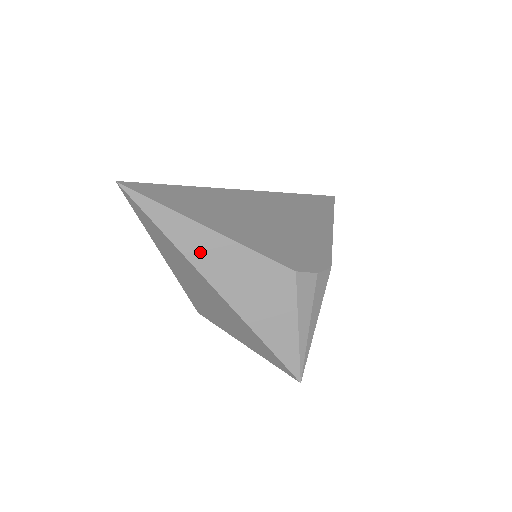
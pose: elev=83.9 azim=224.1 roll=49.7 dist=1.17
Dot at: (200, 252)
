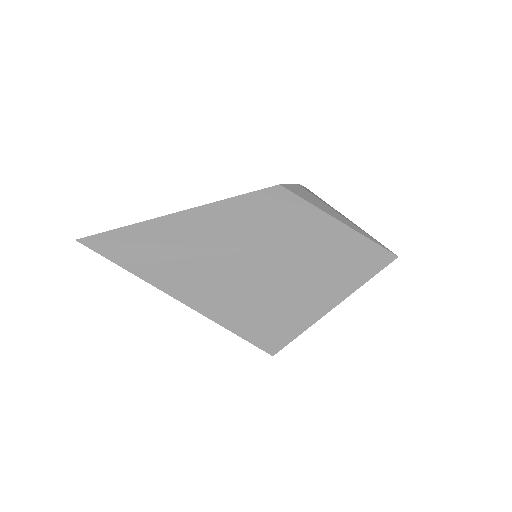
Dot at: (196, 232)
